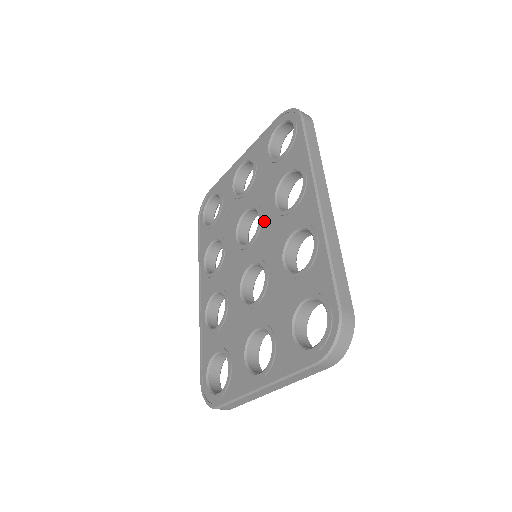
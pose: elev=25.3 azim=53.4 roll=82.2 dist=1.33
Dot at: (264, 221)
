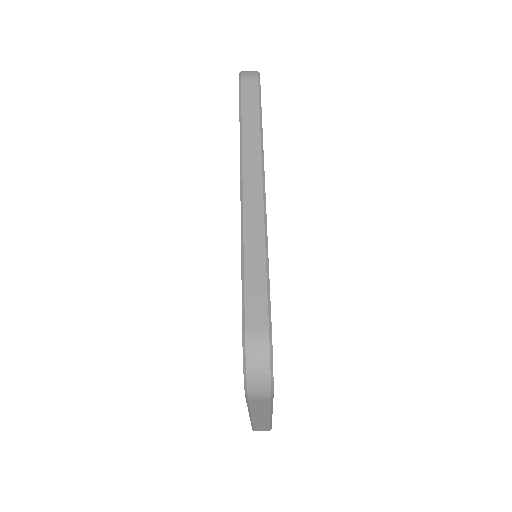
Dot at: occluded
